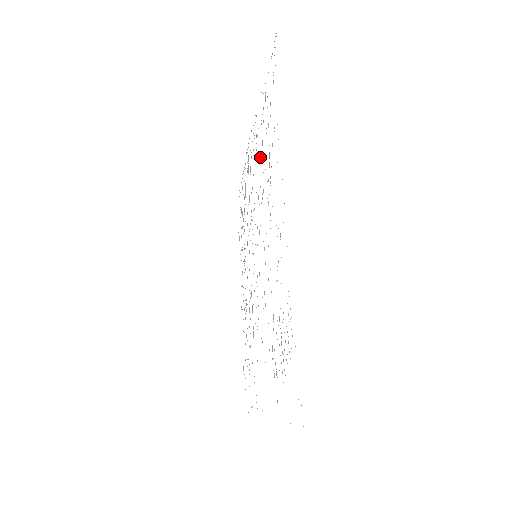
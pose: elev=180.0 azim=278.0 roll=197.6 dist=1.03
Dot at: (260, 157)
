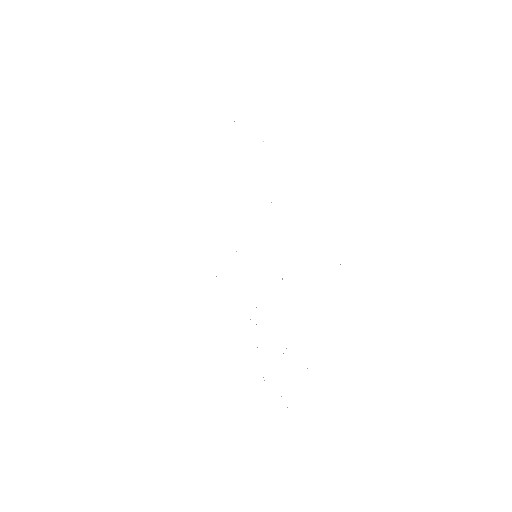
Dot at: occluded
